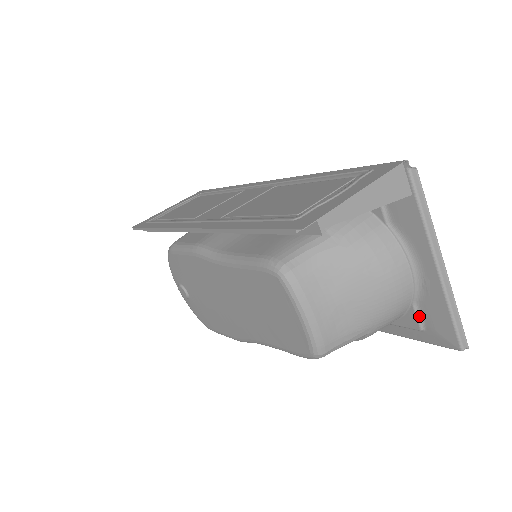
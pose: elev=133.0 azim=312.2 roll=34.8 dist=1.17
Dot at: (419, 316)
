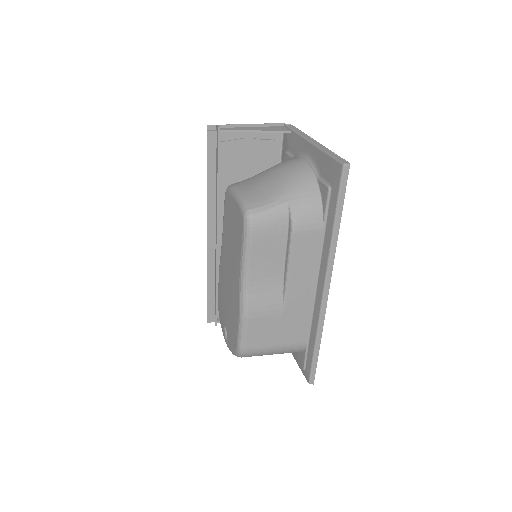
Dot at: (323, 181)
